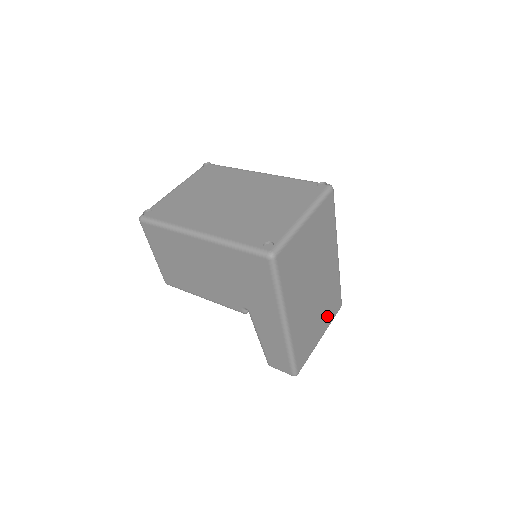
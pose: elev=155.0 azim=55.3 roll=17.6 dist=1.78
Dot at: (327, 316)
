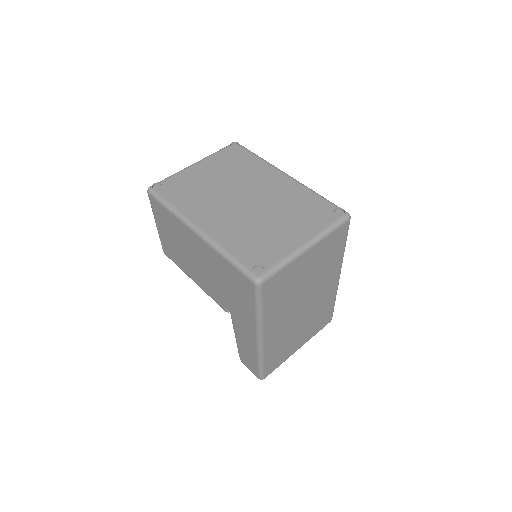
Dot at: (311, 330)
